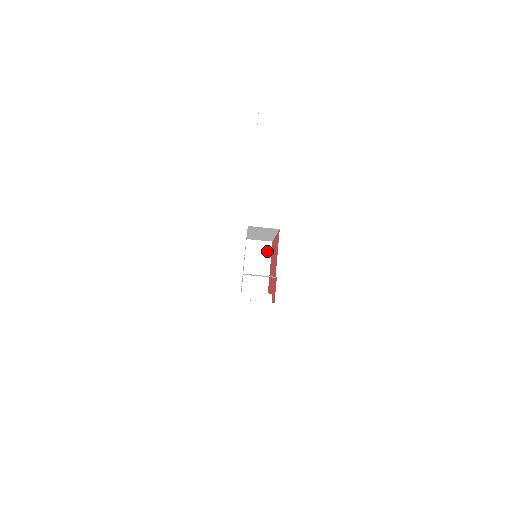
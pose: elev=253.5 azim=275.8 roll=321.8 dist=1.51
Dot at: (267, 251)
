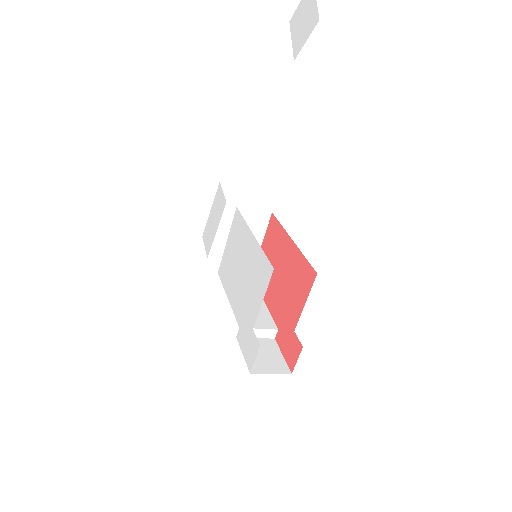
Dot at: (262, 224)
